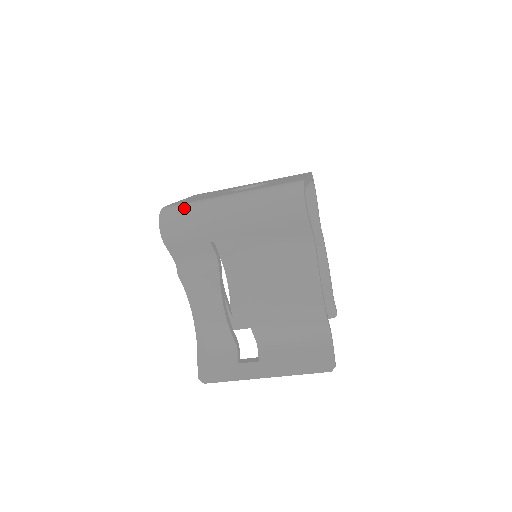
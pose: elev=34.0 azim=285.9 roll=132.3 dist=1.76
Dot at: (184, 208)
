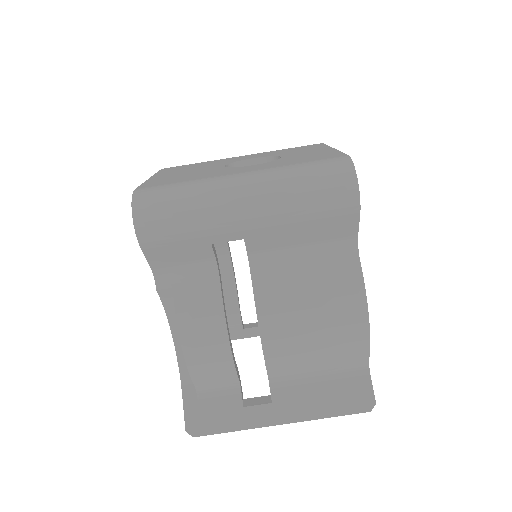
Dot at: (171, 193)
